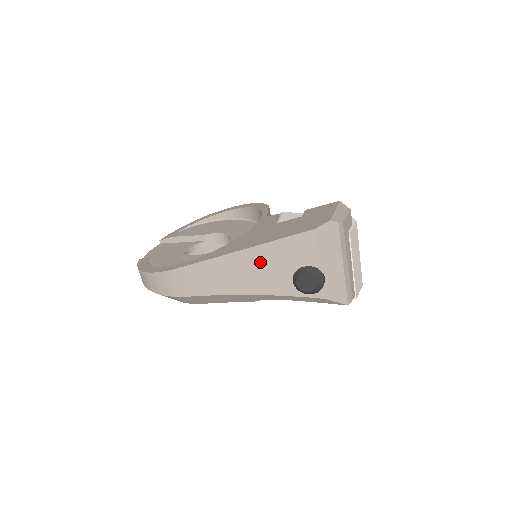
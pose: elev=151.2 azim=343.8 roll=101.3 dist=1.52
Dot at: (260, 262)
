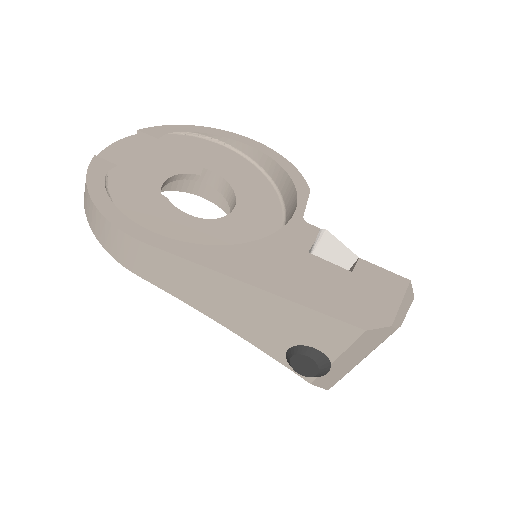
Dot at: (264, 310)
